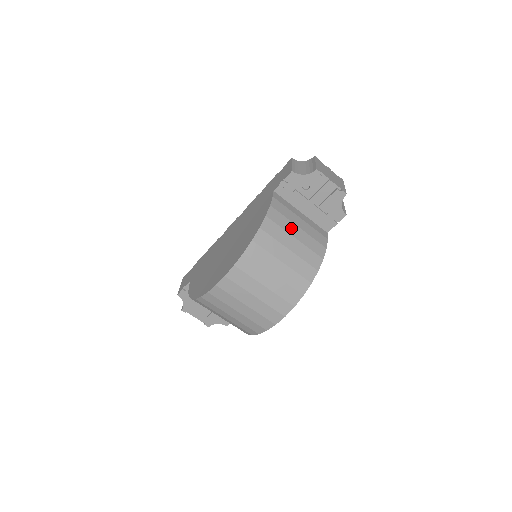
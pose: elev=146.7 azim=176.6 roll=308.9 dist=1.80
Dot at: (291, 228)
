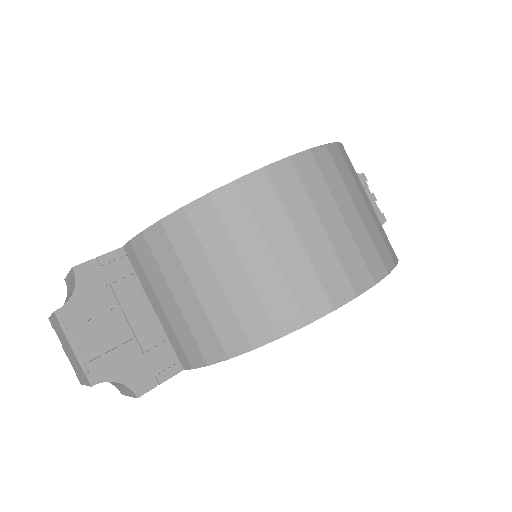
Dot at: occluded
